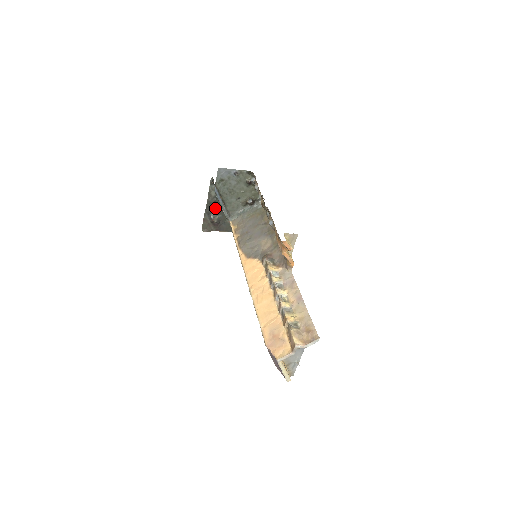
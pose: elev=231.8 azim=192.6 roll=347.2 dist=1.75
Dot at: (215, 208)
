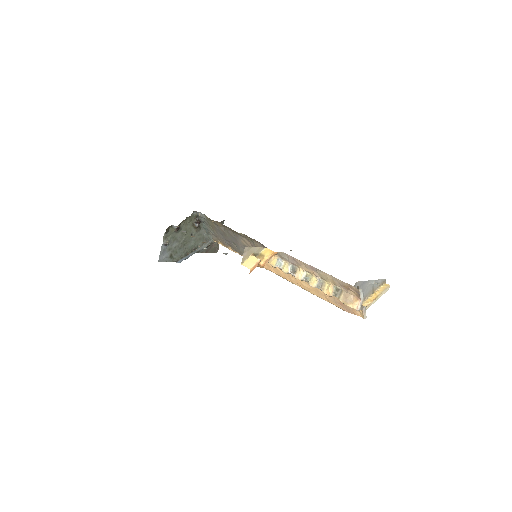
Dot at: occluded
